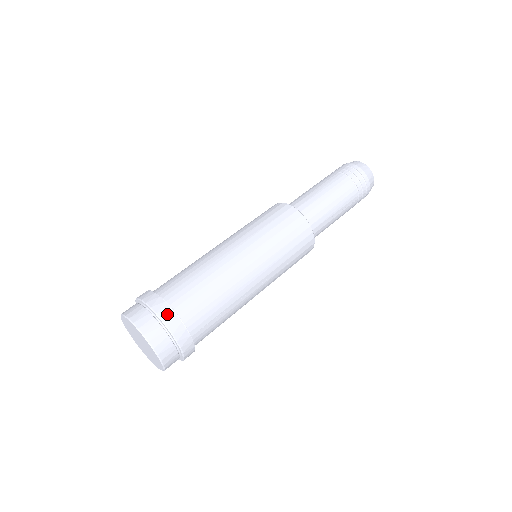
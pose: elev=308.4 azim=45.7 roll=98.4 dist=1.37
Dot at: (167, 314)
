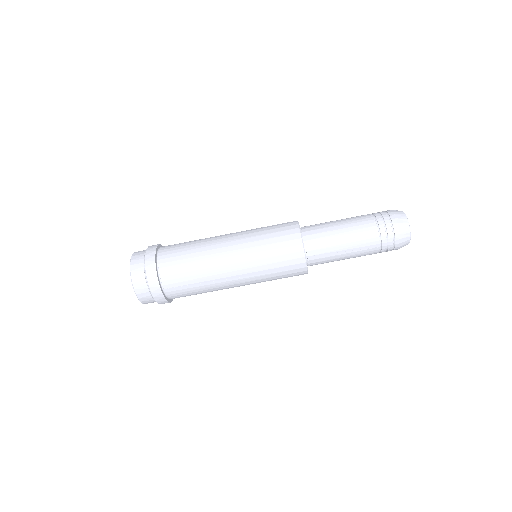
Dot at: (151, 265)
